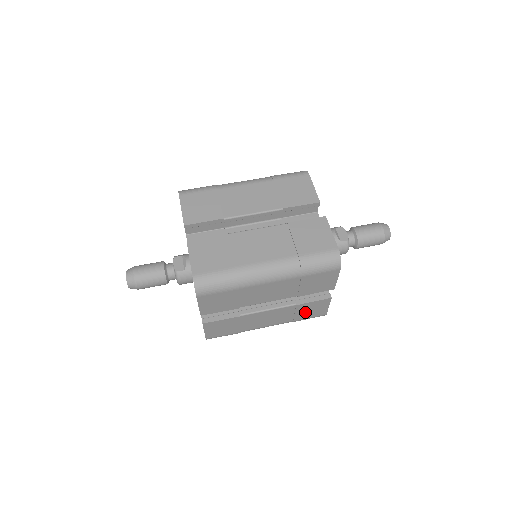
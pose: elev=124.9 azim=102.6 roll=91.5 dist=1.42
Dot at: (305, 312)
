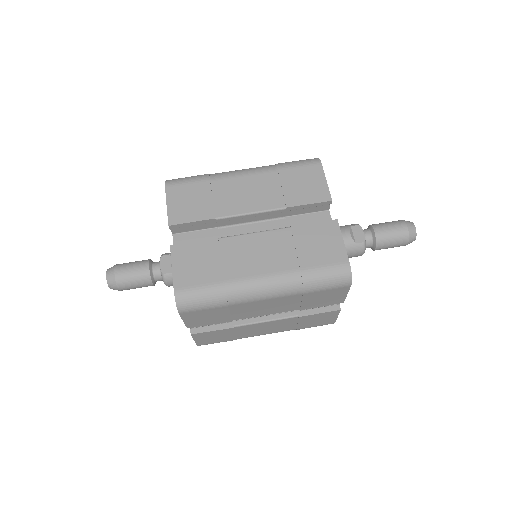
Dot at: (310, 322)
